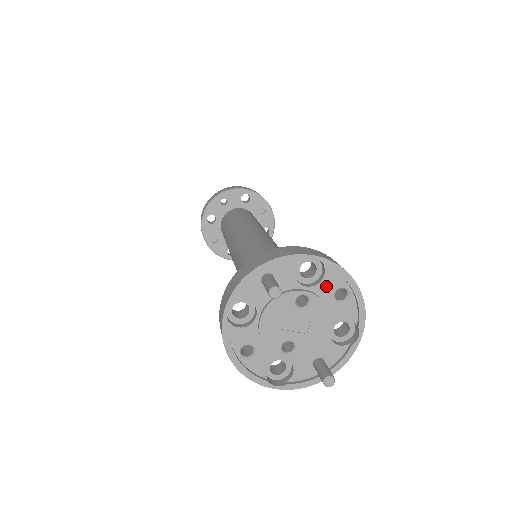
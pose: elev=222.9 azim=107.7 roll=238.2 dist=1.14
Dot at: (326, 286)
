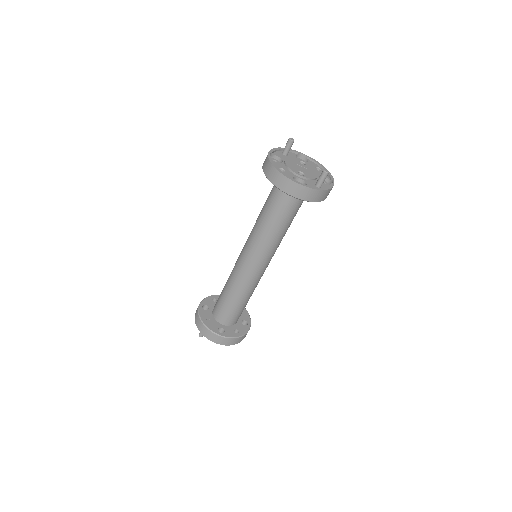
Dot at: (310, 164)
